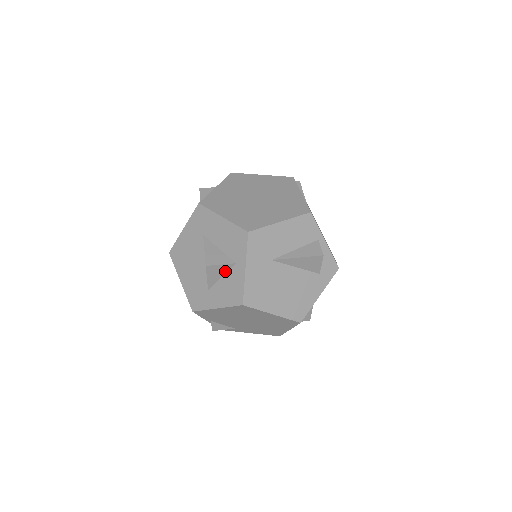
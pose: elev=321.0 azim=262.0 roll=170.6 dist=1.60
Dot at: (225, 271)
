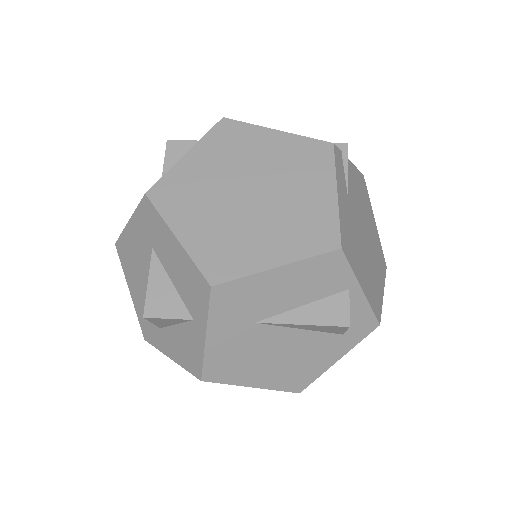
Dot at: (179, 322)
